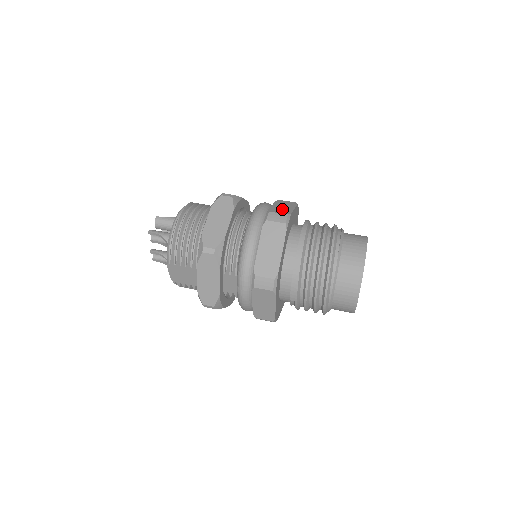
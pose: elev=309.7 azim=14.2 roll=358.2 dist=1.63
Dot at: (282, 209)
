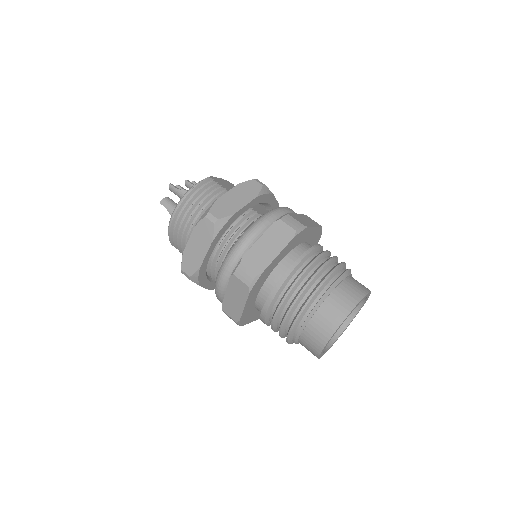
Dot at: (260, 257)
